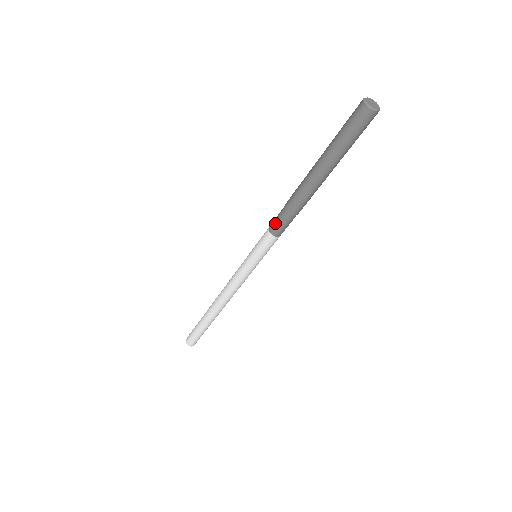
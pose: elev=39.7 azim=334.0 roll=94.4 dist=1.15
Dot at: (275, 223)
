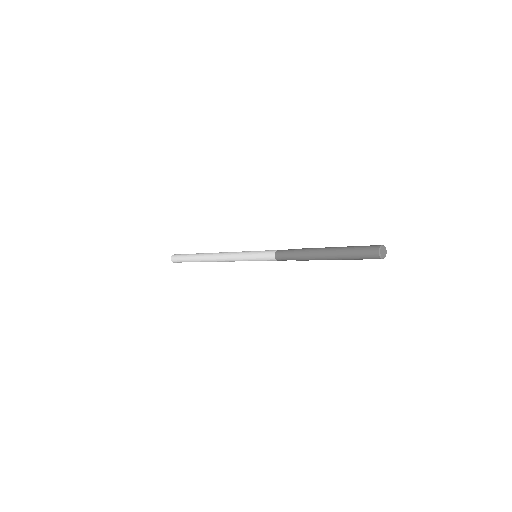
Dot at: (282, 258)
